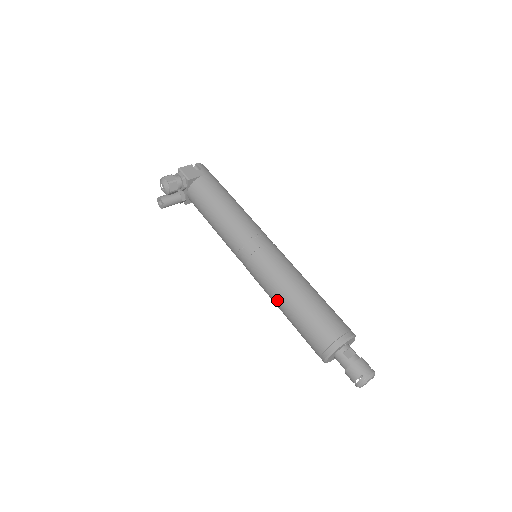
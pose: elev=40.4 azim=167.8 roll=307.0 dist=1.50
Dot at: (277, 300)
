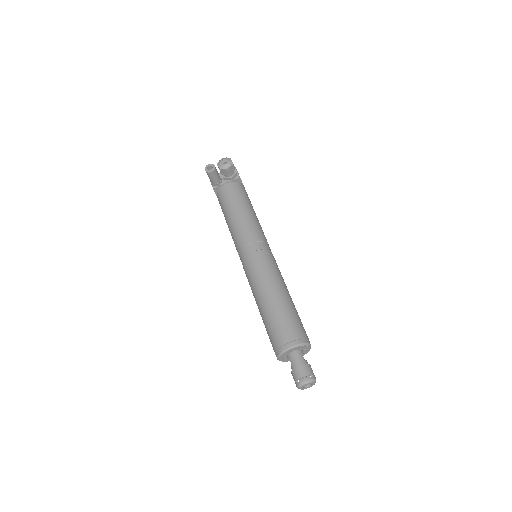
Dot at: (269, 288)
